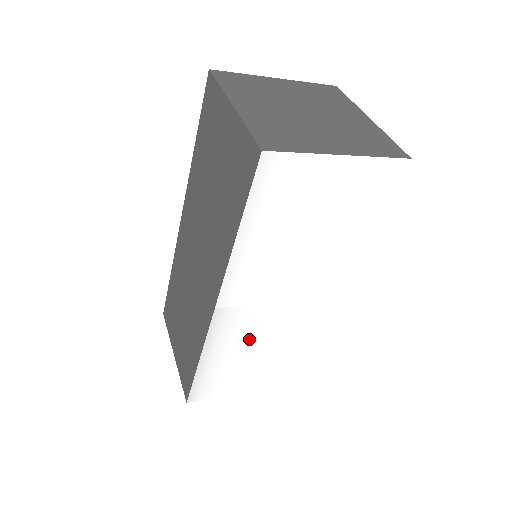
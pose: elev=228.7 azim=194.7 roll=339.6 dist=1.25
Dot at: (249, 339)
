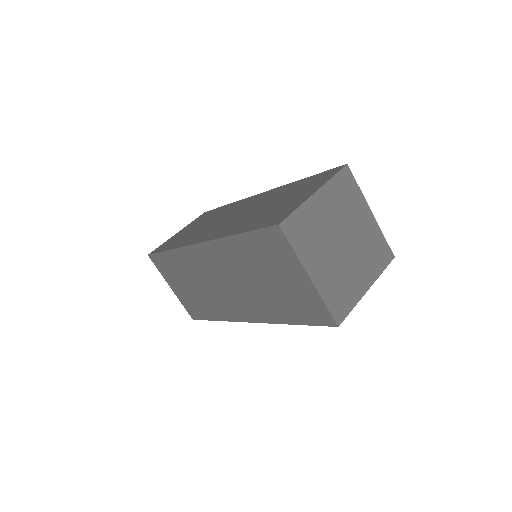
Dot at: occluded
